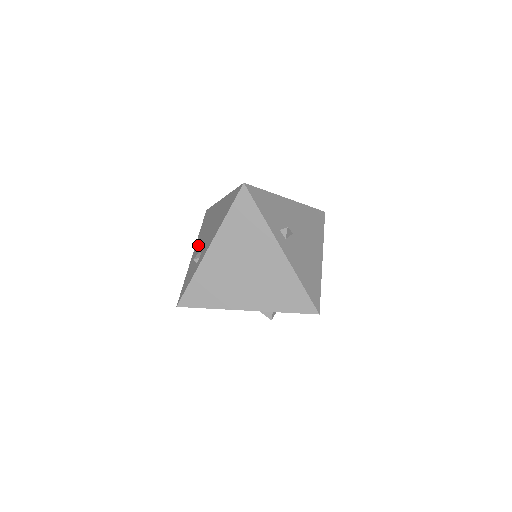
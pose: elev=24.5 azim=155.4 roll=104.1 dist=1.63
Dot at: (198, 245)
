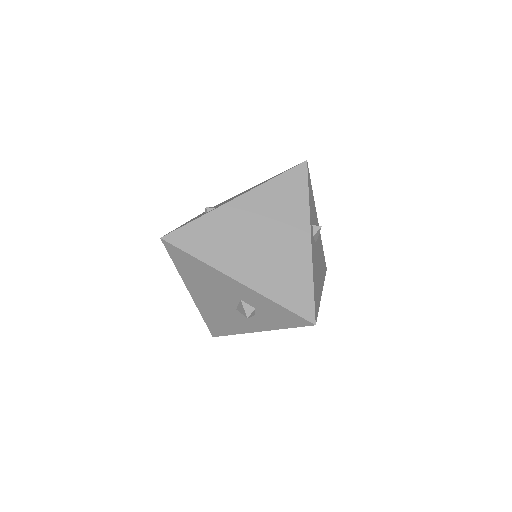
Dot at: occluded
